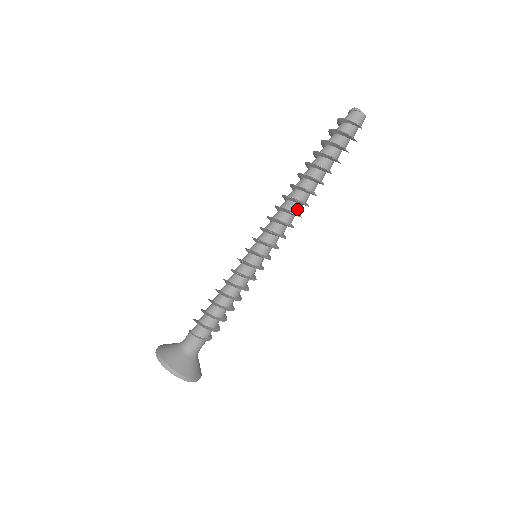
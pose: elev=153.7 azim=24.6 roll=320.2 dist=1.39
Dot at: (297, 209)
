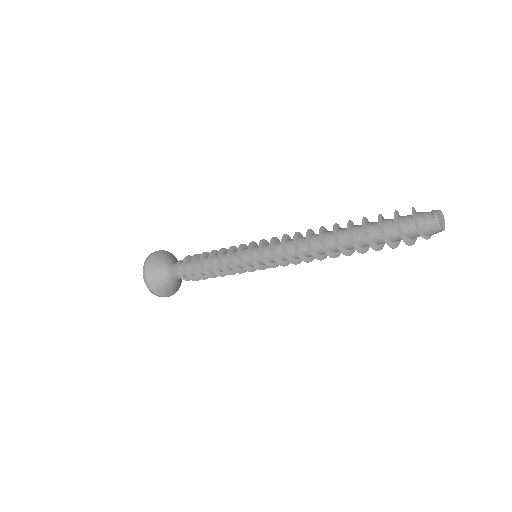
Dot at: (310, 255)
